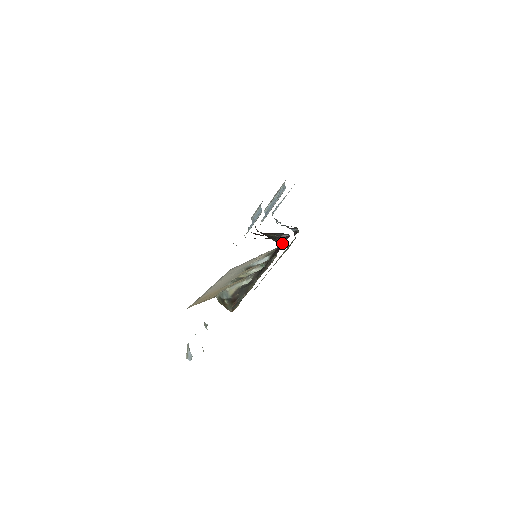
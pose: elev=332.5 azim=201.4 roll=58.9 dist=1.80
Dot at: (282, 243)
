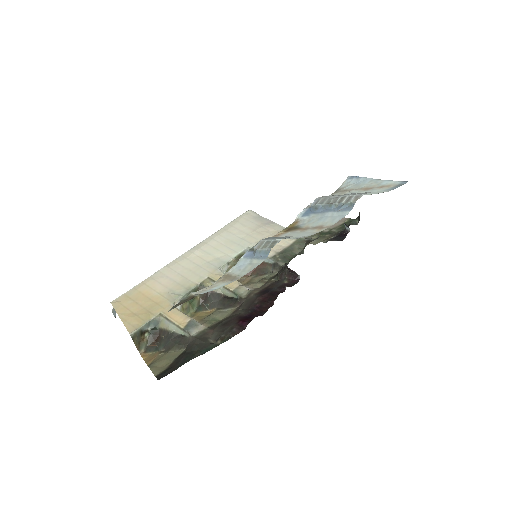
Dot at: (273, 293)
